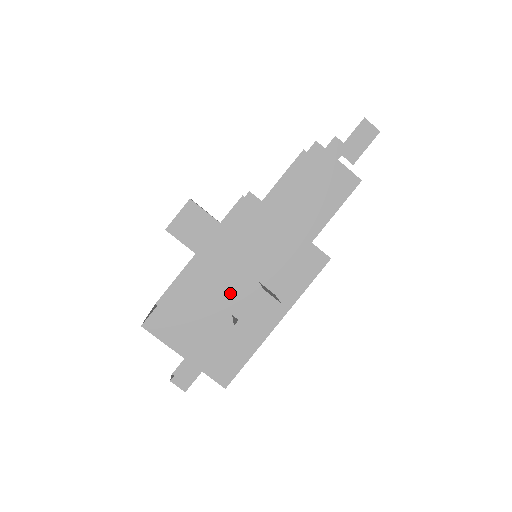
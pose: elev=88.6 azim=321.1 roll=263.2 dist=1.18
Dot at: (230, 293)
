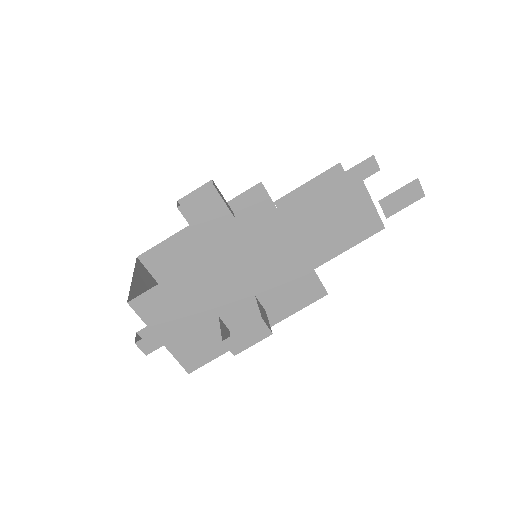
Dot at: (224, 297)
